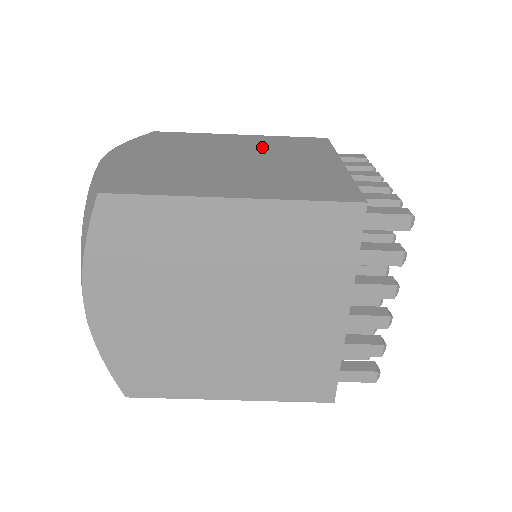
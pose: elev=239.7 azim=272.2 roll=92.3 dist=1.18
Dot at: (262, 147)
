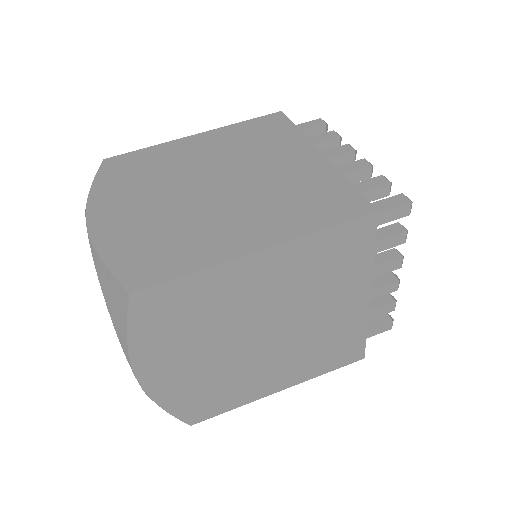
Dot at: occluded
